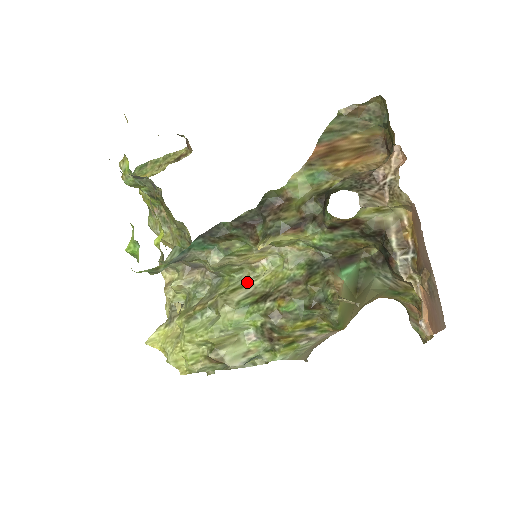
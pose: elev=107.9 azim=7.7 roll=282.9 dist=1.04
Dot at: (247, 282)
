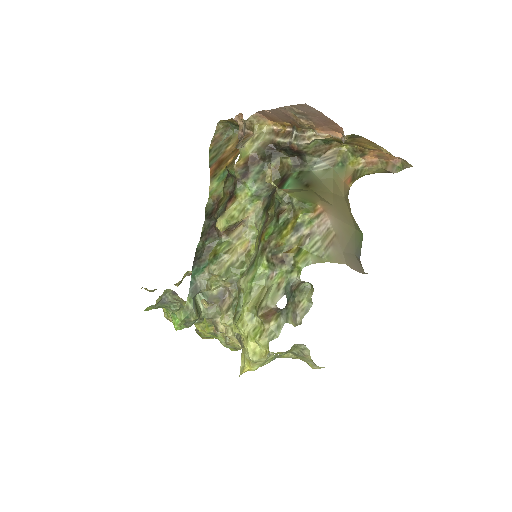
Dot at: occluded
